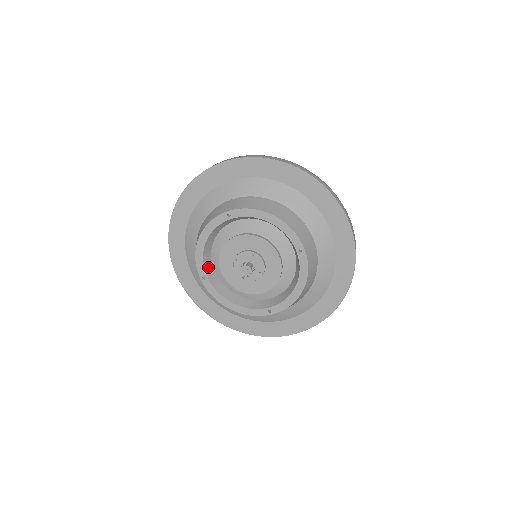
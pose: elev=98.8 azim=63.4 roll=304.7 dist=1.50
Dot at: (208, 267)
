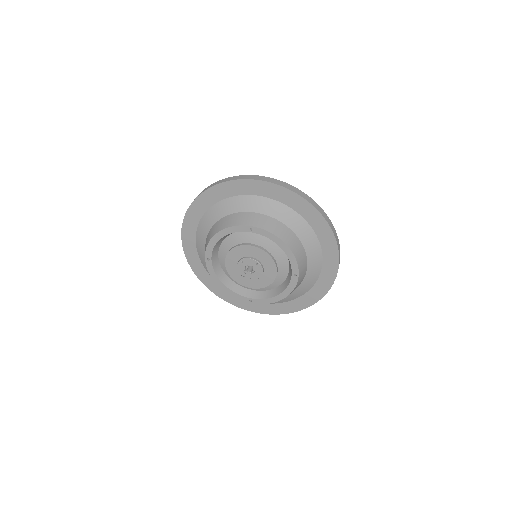
Dot at: (215, 252)
